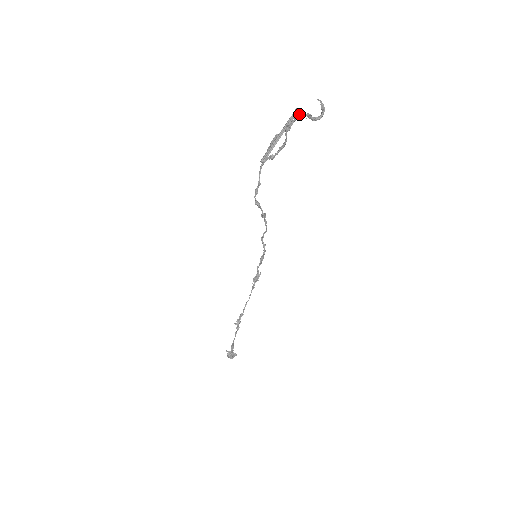
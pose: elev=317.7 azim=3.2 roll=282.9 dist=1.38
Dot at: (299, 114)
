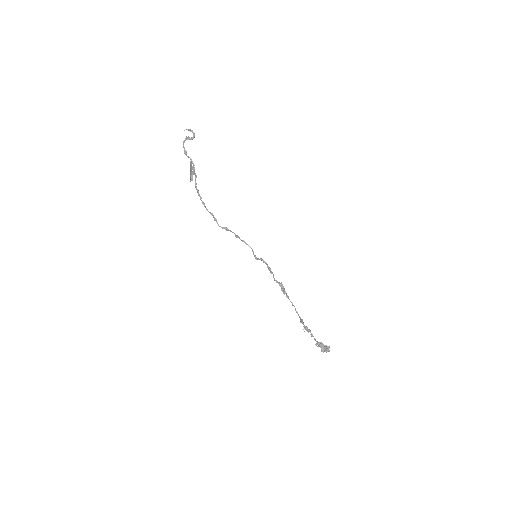
Dot at: (183, 141)
